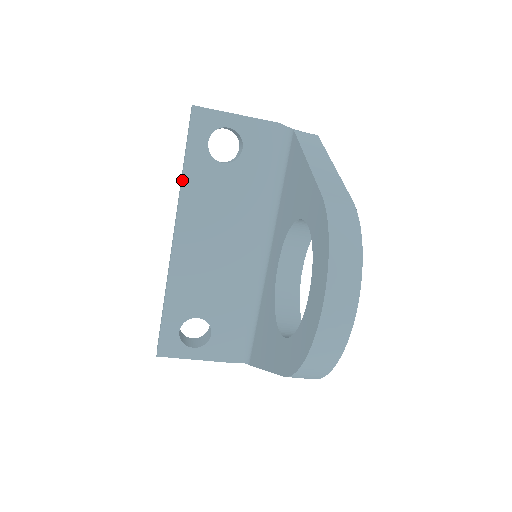
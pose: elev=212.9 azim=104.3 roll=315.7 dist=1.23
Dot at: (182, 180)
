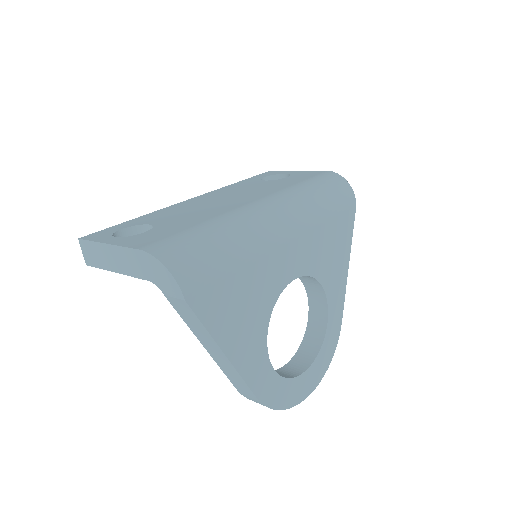
Dot at: occluded
